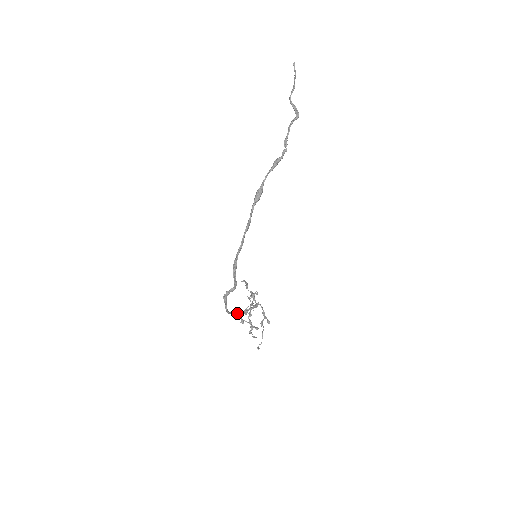
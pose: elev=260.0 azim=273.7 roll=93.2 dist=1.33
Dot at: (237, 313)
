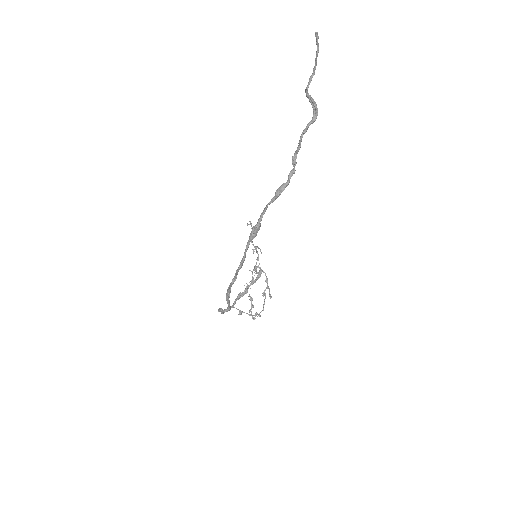
Dot at: (236, 298)
